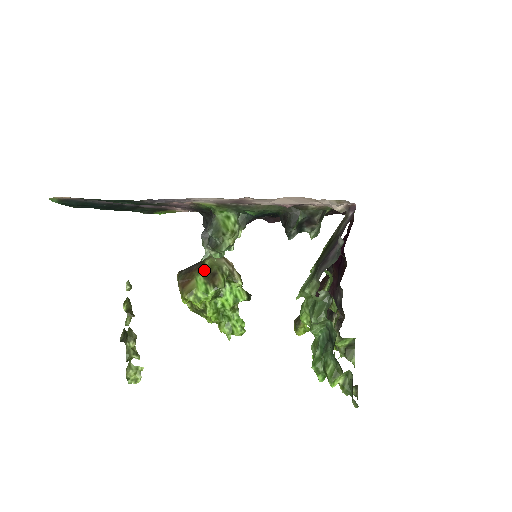
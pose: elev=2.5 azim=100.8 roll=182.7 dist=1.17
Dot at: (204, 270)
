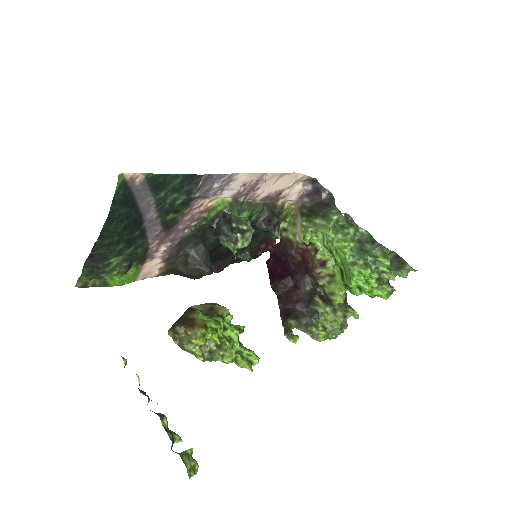
Dot at: (198, 311)
